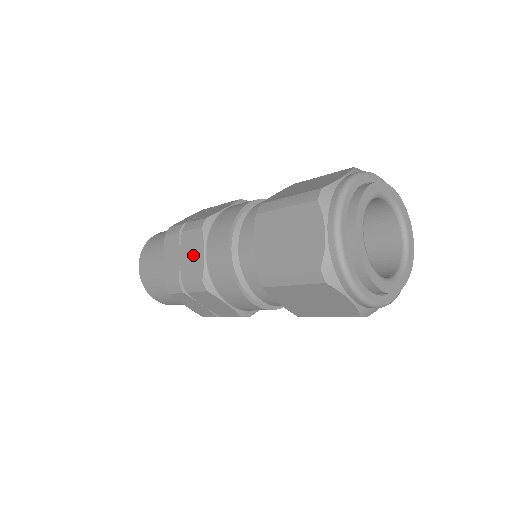
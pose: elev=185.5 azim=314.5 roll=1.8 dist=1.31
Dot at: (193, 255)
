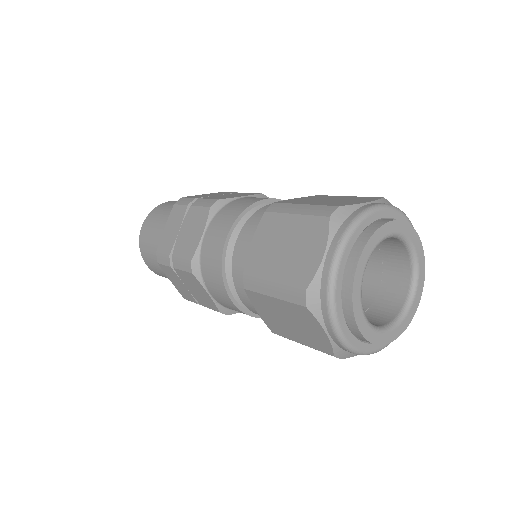
Dot at: (192, 232)
